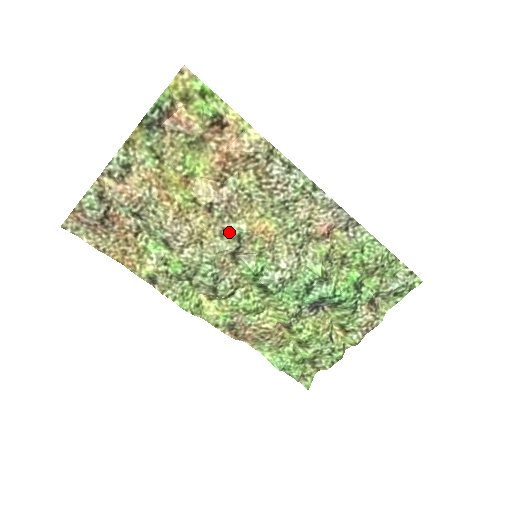
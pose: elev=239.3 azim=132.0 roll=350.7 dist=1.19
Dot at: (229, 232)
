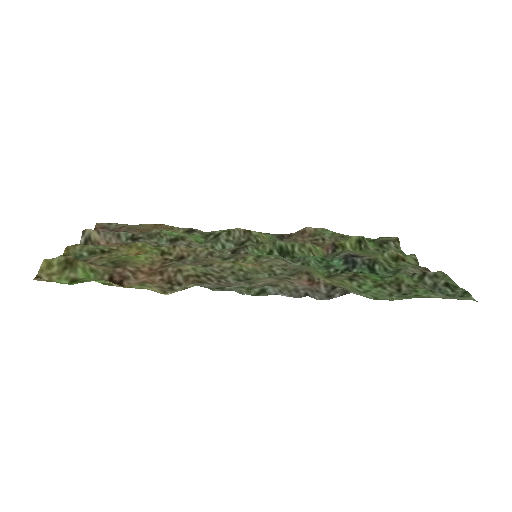
Dot at: (213, 258)
